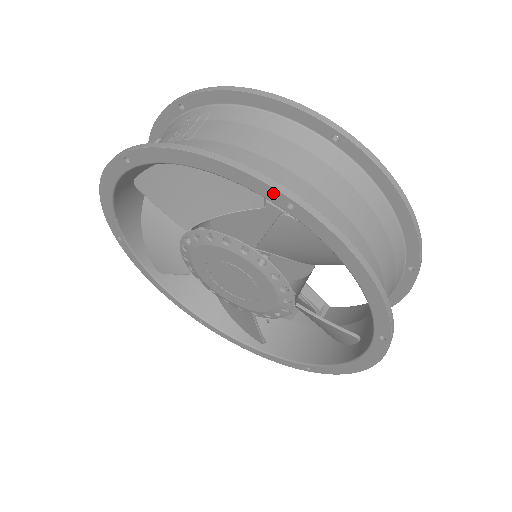
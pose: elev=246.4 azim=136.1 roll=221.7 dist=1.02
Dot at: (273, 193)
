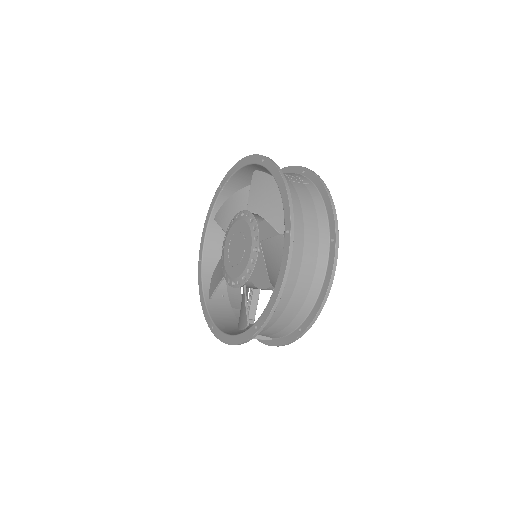
Dot at: (288, 221)
